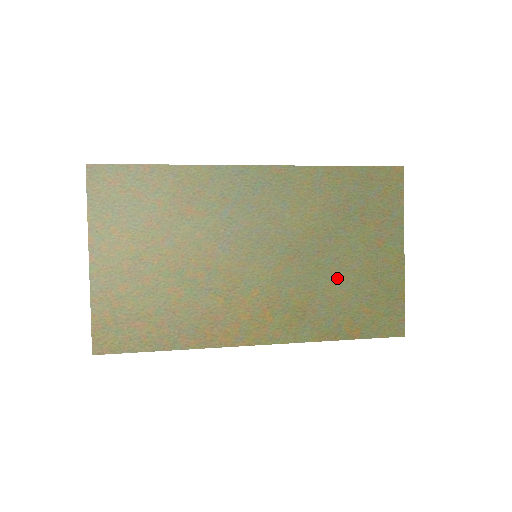
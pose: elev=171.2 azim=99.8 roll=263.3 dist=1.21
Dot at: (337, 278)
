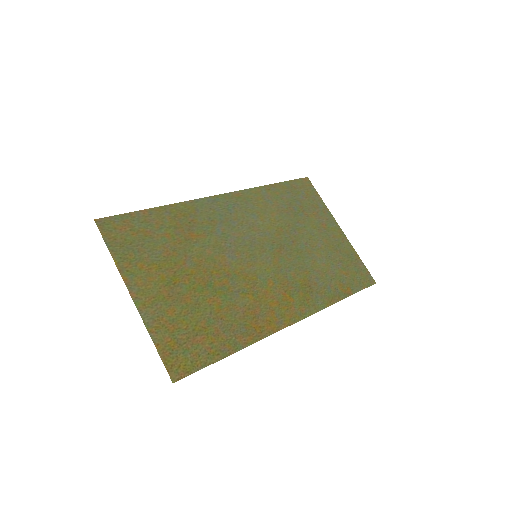
Dot at: (314, 256)
